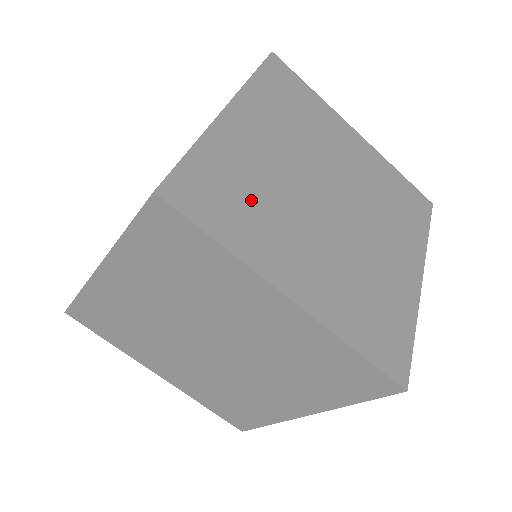
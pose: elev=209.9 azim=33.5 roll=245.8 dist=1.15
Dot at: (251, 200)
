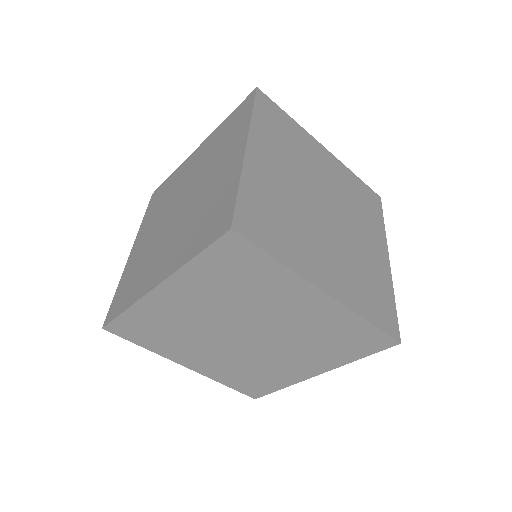
Dot at: (284, 221)
